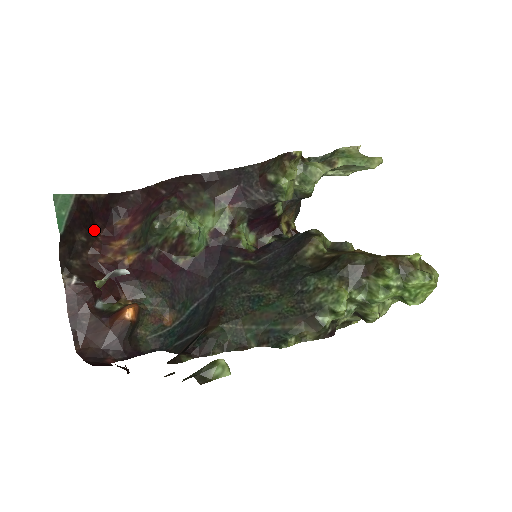
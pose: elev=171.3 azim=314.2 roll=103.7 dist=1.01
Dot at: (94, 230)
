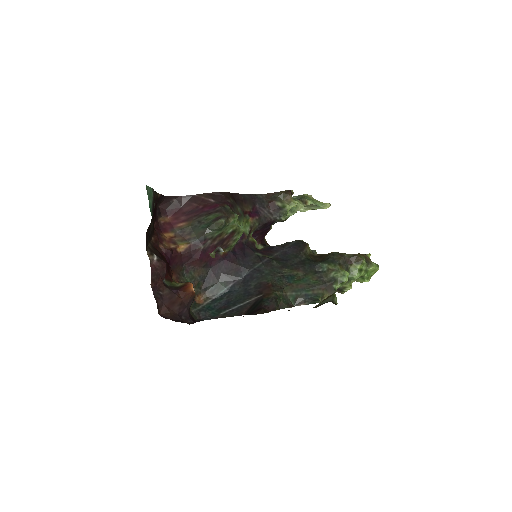
Dot at: occluded
